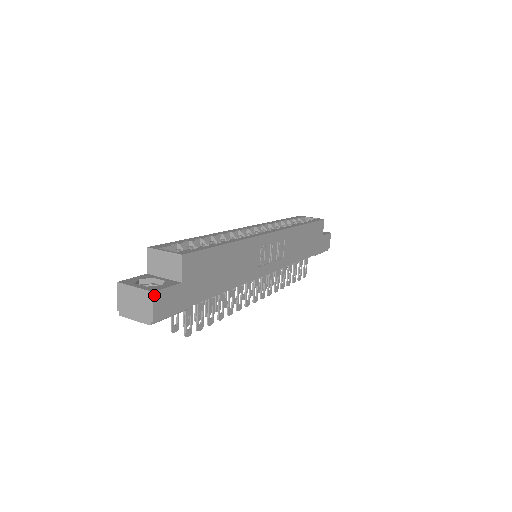
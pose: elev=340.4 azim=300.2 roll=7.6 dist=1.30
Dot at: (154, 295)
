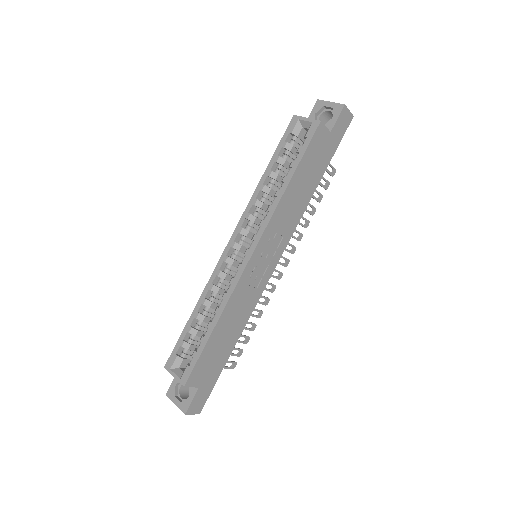
Dot at: (187, 413)
